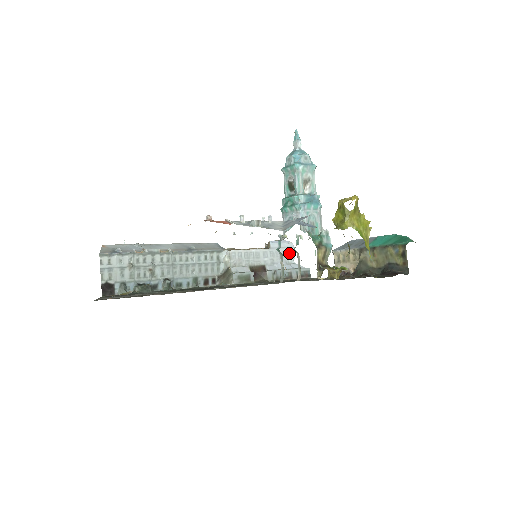
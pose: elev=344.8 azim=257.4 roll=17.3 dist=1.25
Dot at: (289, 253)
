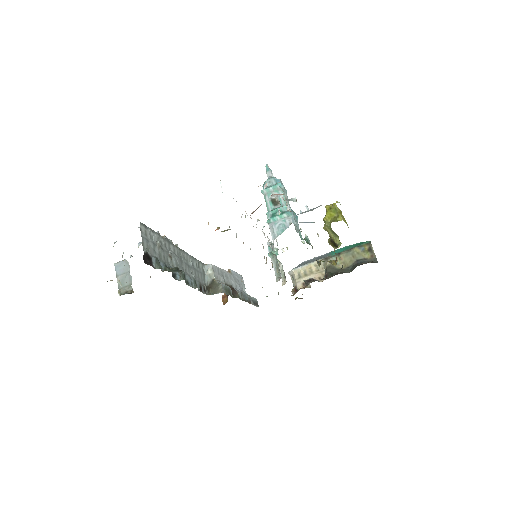
Dot at: (242, 283)
